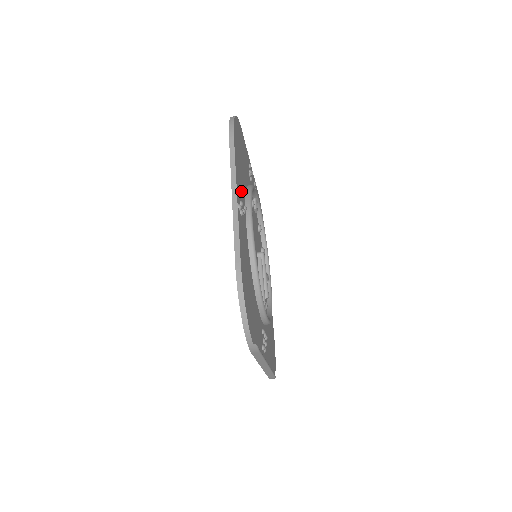
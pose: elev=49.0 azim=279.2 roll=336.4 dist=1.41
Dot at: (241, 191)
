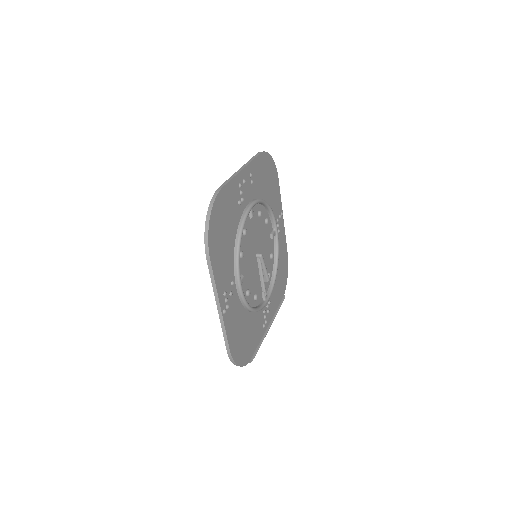
Dot at: (227, 279)
